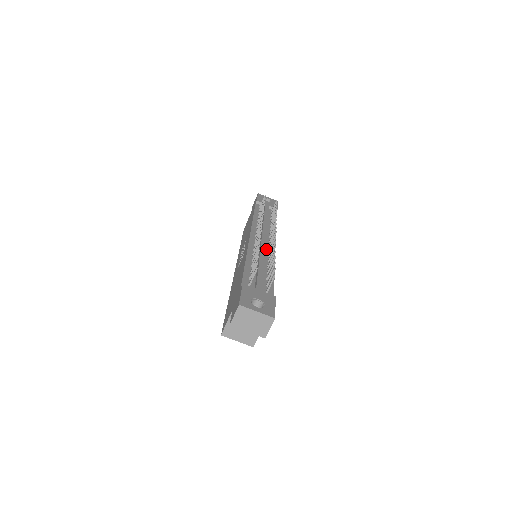
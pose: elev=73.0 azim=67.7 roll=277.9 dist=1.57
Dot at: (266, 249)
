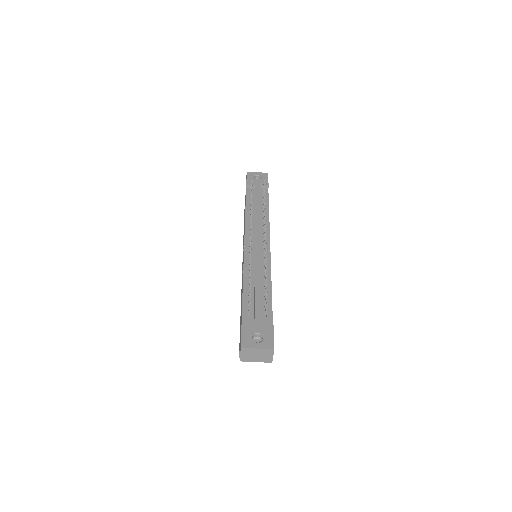
Dot at: (261, 254)
